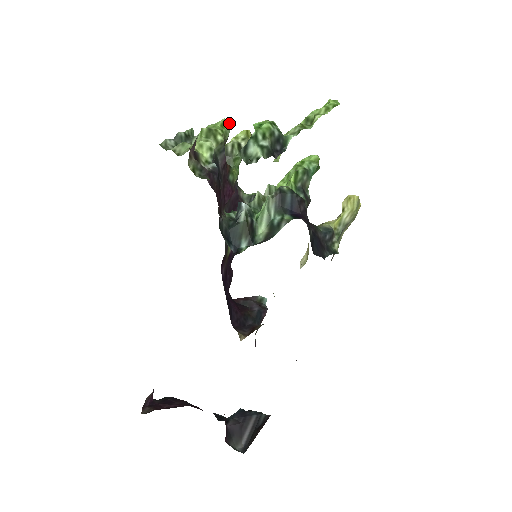
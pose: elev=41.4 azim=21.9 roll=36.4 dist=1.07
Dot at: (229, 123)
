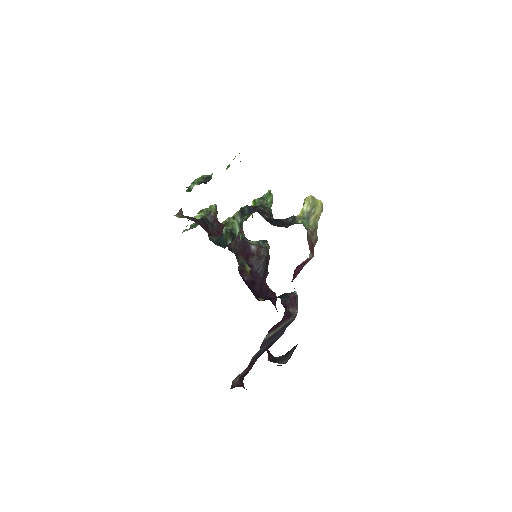
Dot at: (214, 205)
